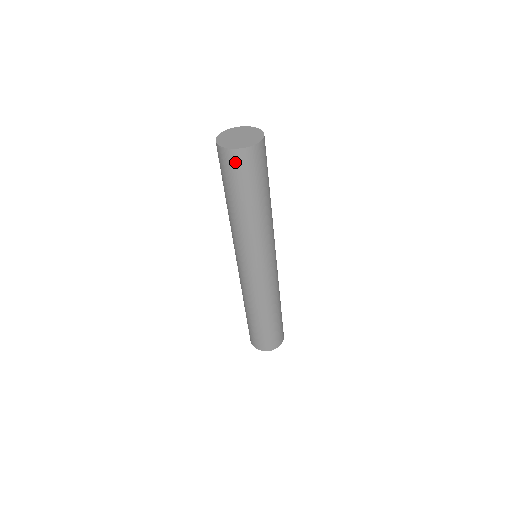
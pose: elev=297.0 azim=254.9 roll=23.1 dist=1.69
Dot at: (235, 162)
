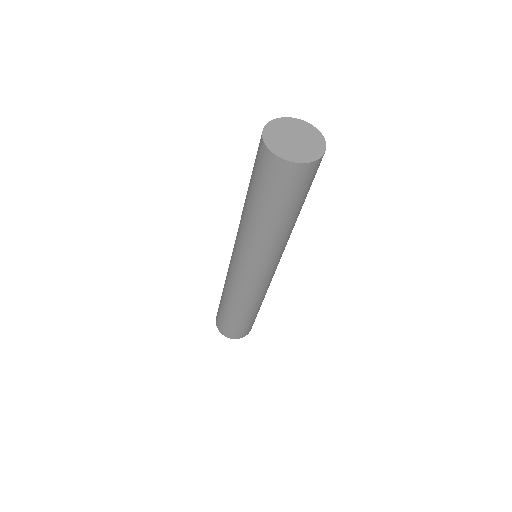
Dot at: (292, 177)
